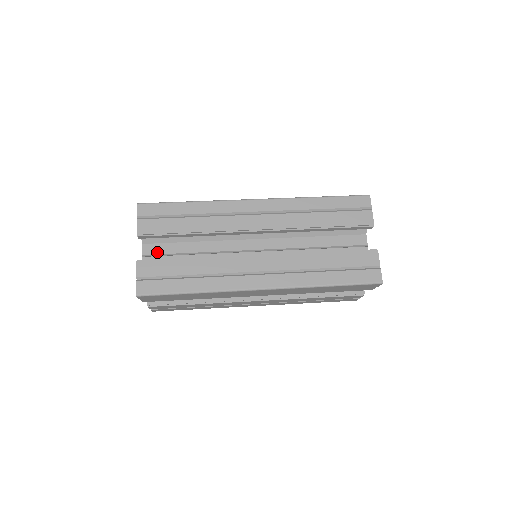
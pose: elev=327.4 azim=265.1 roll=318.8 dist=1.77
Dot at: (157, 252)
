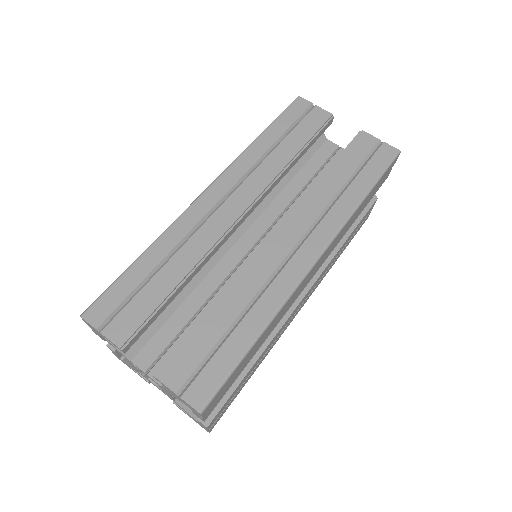
Dot at: (158, 351)
